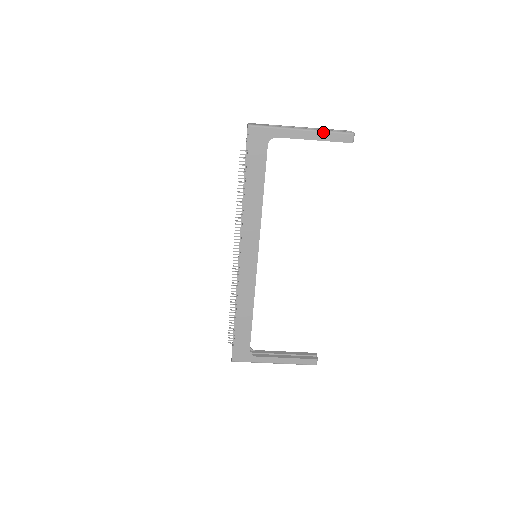
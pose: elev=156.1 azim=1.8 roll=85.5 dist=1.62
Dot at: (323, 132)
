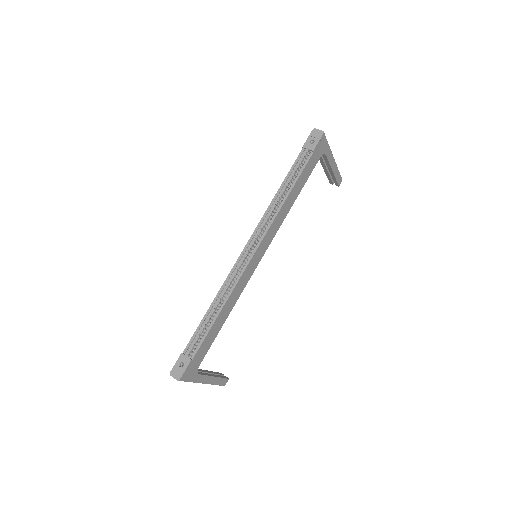
Dot at: occluded
